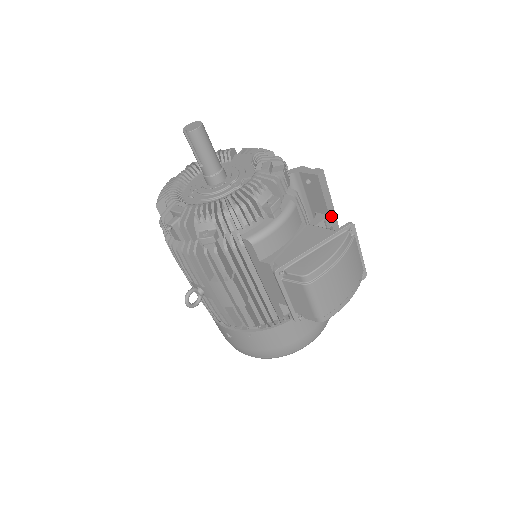
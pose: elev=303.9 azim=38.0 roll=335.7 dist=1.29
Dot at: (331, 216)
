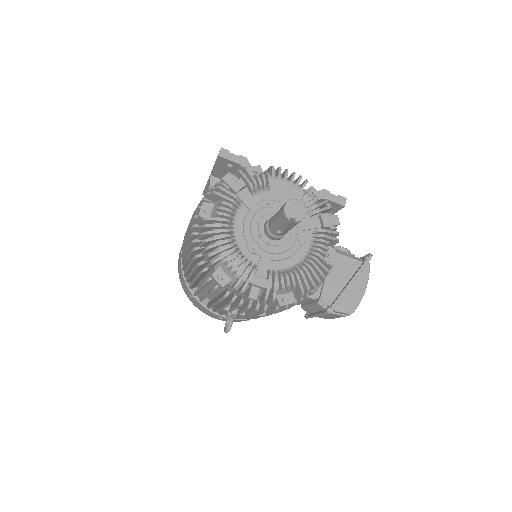
Dot at: occluded
